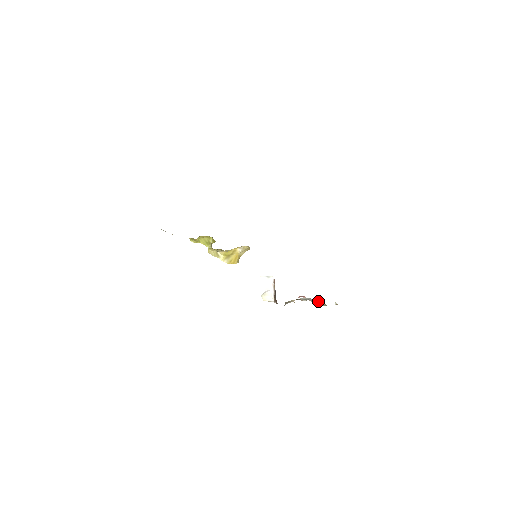
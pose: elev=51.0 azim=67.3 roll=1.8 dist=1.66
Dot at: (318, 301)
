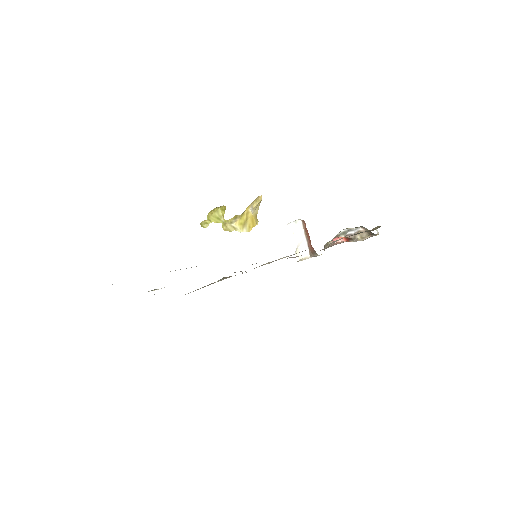
Dot at: (357, 234)
